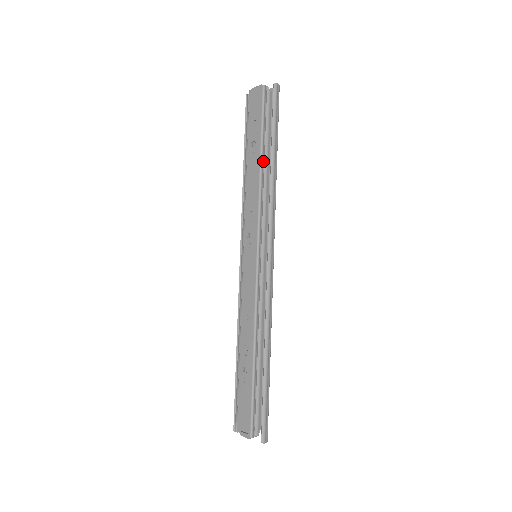
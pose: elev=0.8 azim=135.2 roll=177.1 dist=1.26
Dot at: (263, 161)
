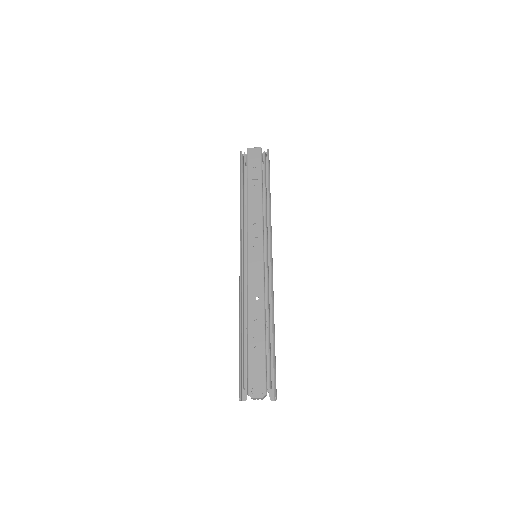
Dot at: (262, 193)
